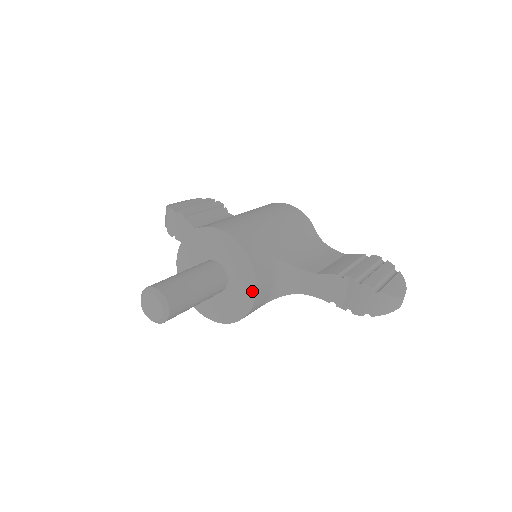
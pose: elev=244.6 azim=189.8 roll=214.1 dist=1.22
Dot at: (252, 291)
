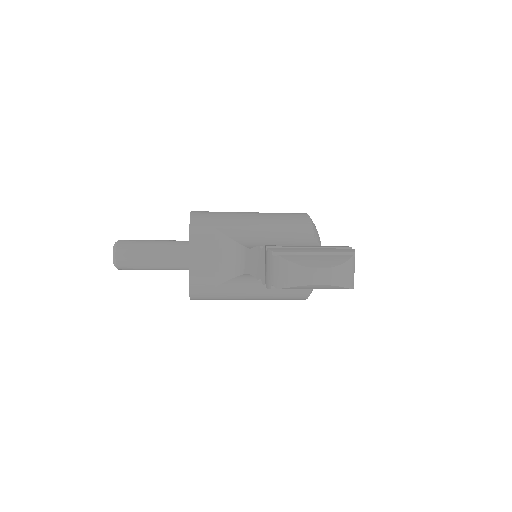
Dot at: (189, 256)
